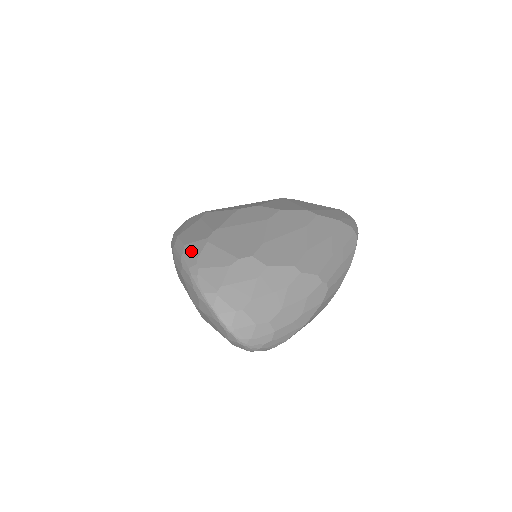
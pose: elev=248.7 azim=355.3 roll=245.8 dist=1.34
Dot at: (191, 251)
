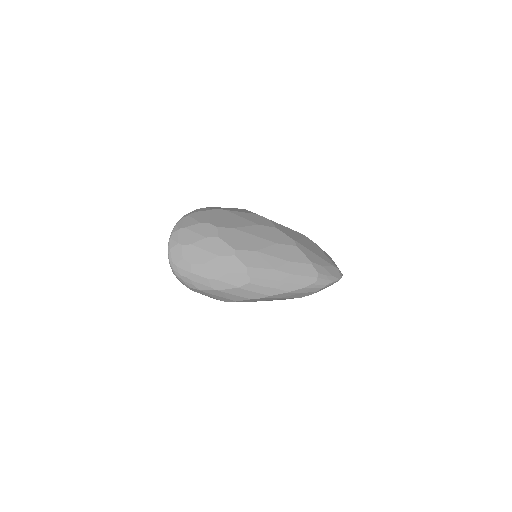
Dot at: (200, 209)
